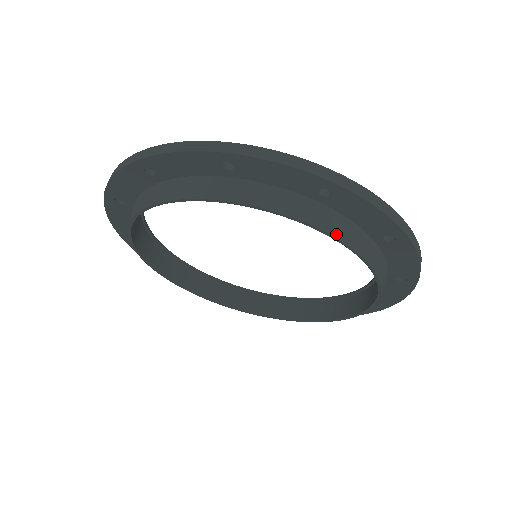
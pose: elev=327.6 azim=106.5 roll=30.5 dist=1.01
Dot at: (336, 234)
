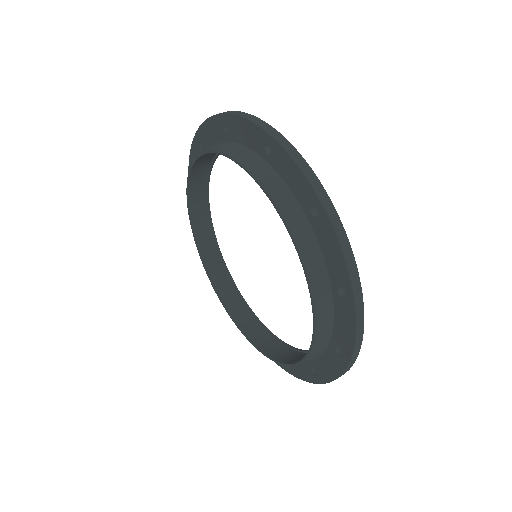
Dot at: (266, 186)
